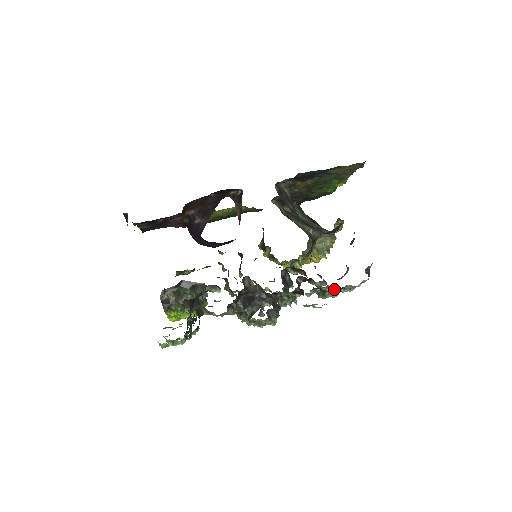
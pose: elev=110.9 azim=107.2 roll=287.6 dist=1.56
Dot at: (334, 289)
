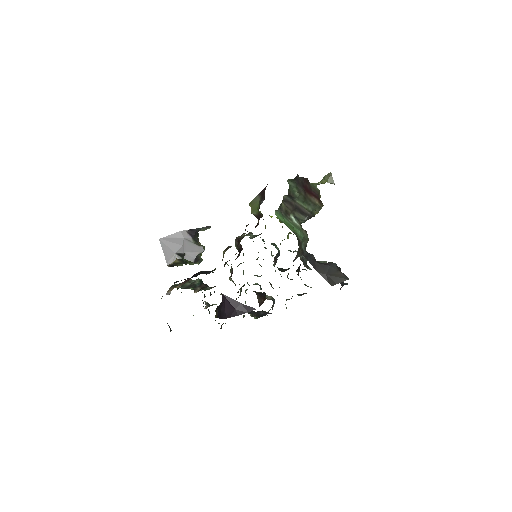
Dot at: occluded
